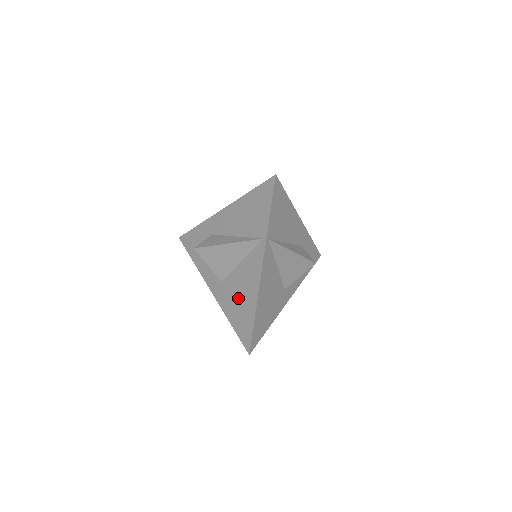
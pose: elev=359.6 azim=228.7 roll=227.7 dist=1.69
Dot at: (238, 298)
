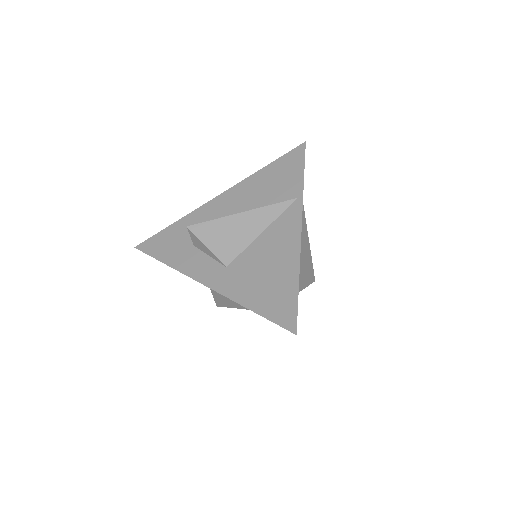
Dot at: (263, 273)
